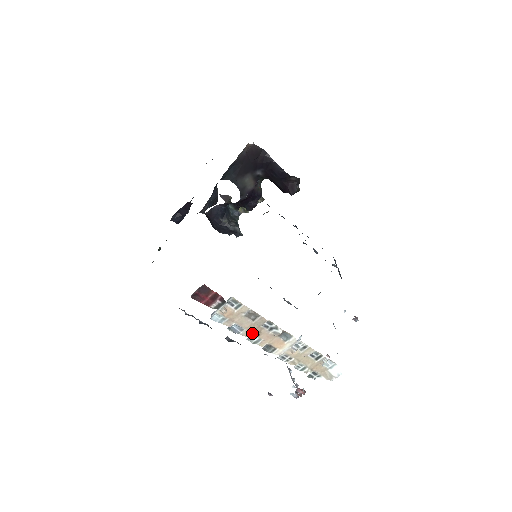
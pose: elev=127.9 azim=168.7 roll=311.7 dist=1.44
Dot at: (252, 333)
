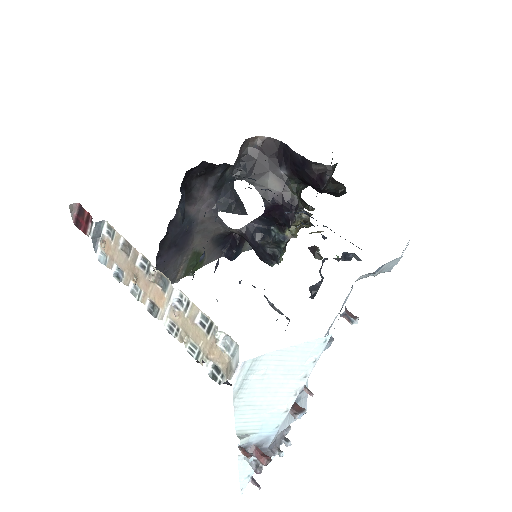
Dot at: (131, 279)
